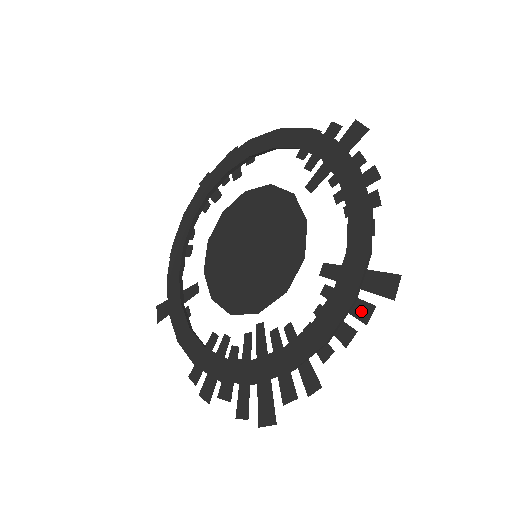
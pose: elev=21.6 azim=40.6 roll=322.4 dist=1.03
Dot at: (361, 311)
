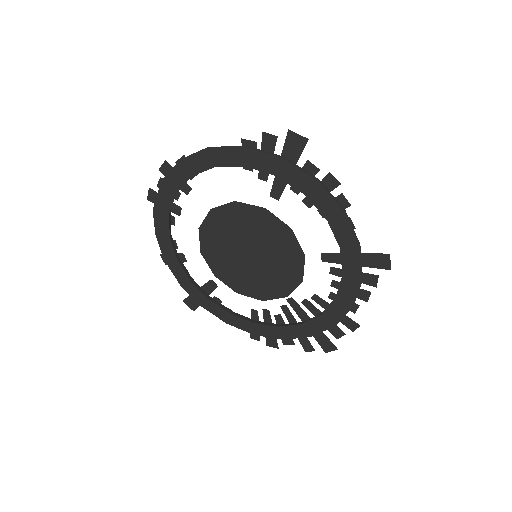
Dot at: (368, 280)
